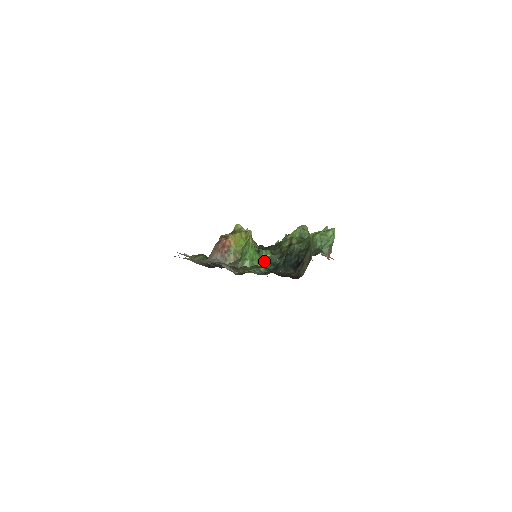
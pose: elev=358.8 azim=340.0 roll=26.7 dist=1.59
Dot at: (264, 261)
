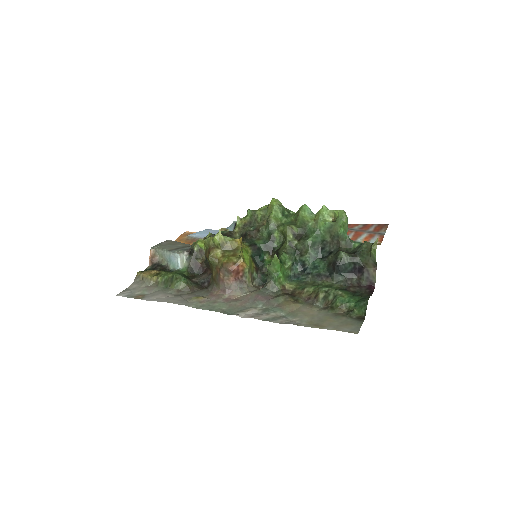
Dot at: (287, 265)
